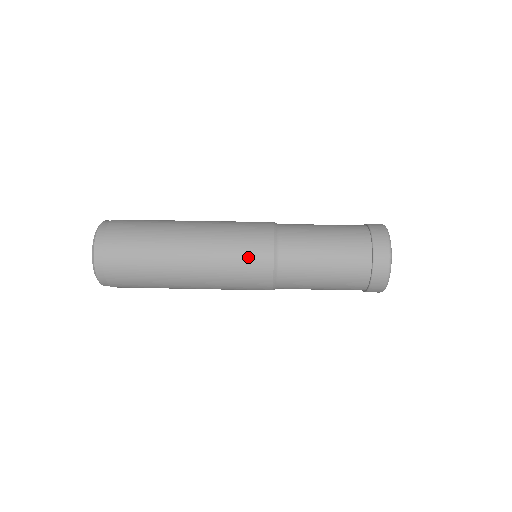
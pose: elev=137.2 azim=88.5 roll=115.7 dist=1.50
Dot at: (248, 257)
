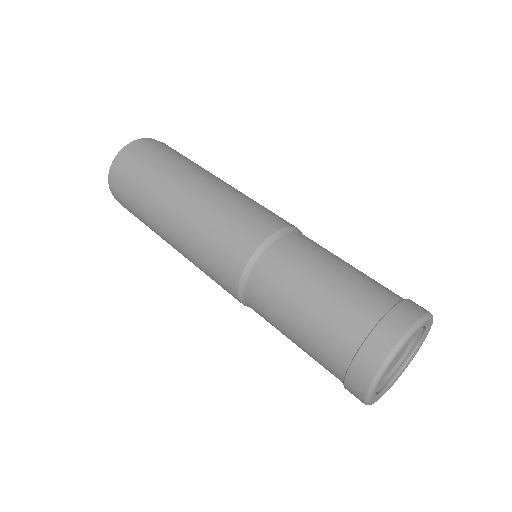
Dot at: (216, 265)
